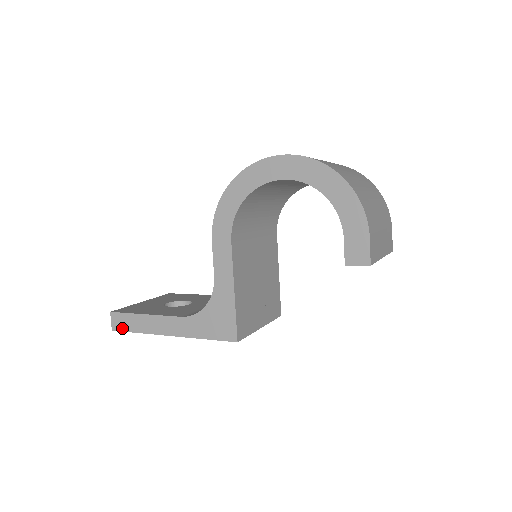
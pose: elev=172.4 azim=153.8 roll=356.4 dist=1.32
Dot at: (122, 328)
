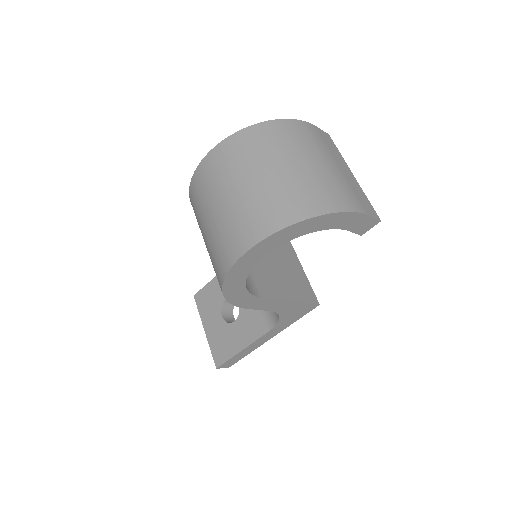
Dot at: (234, 363)
